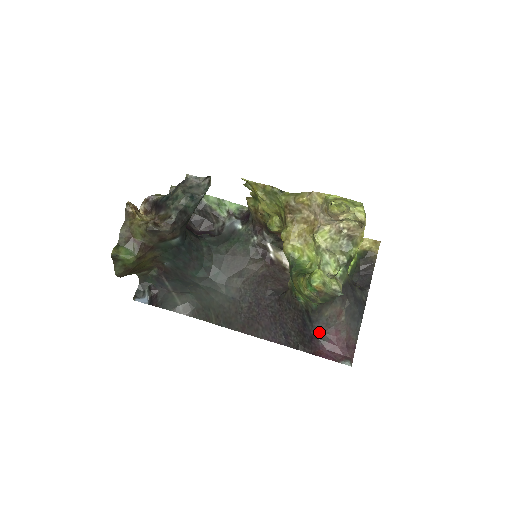
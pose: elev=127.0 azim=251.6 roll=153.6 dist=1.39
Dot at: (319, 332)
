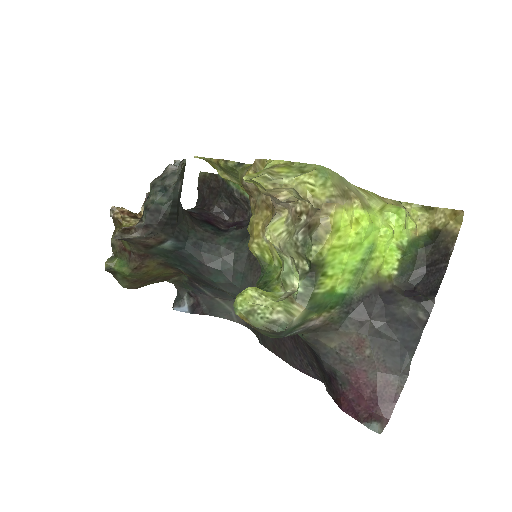
Dot at: (335, 370)
